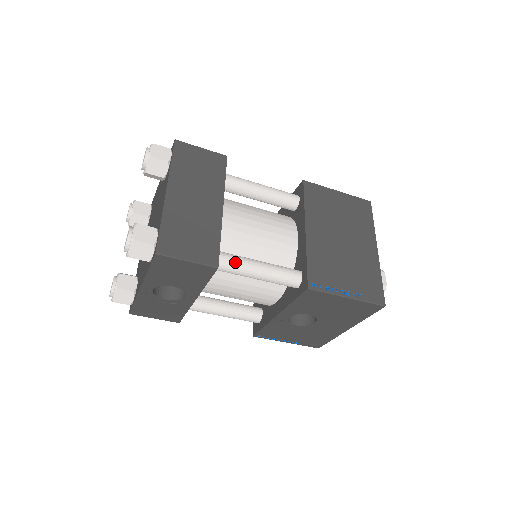
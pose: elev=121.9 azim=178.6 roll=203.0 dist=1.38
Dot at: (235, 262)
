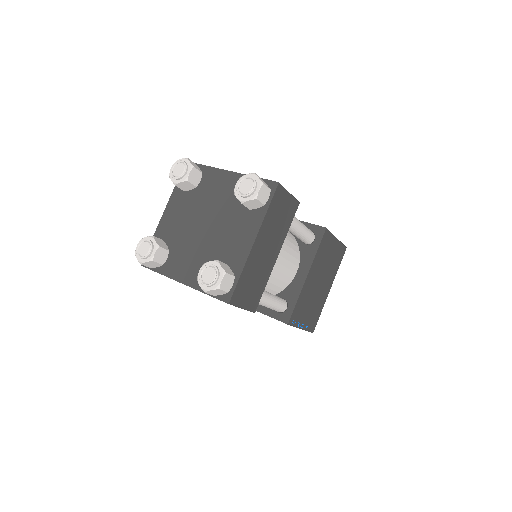
Dot at: (261, 299)
